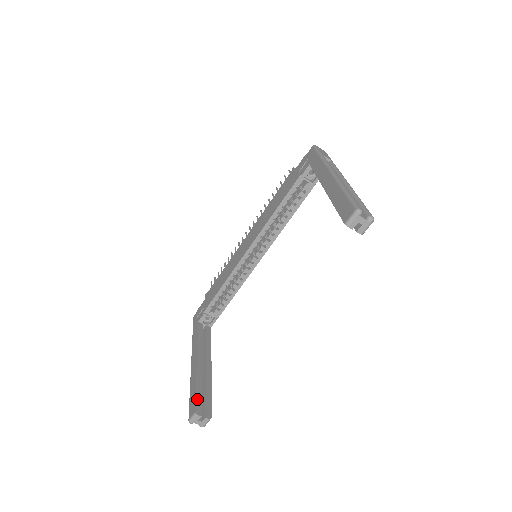
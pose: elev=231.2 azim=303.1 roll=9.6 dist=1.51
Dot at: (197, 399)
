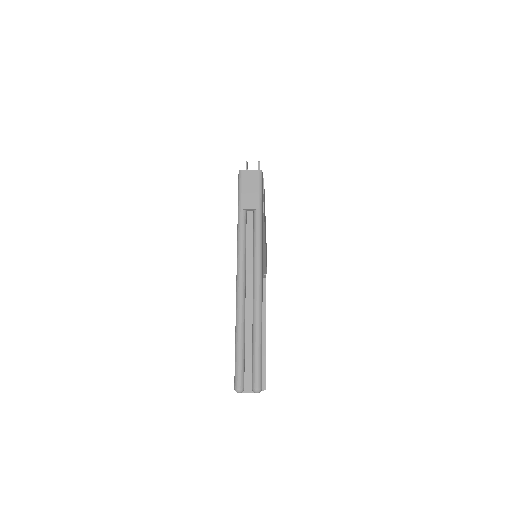
Dot at: occluded
